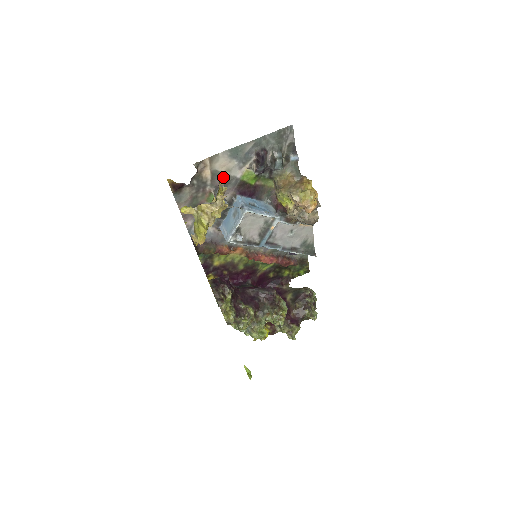
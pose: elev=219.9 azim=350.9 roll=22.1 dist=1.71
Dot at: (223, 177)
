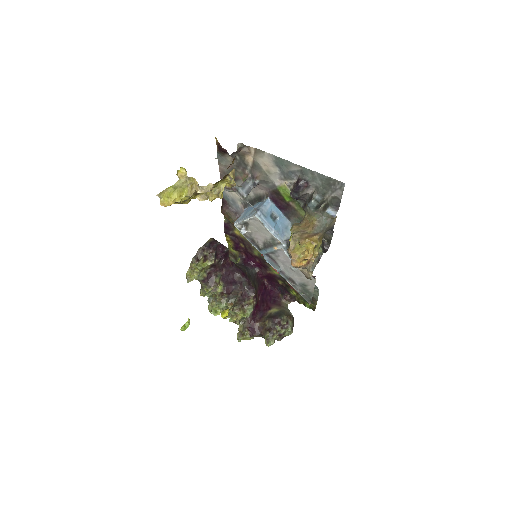
Dot at: (263, 173)
